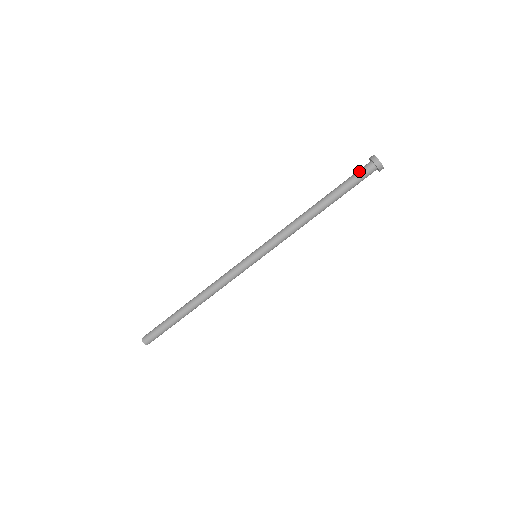
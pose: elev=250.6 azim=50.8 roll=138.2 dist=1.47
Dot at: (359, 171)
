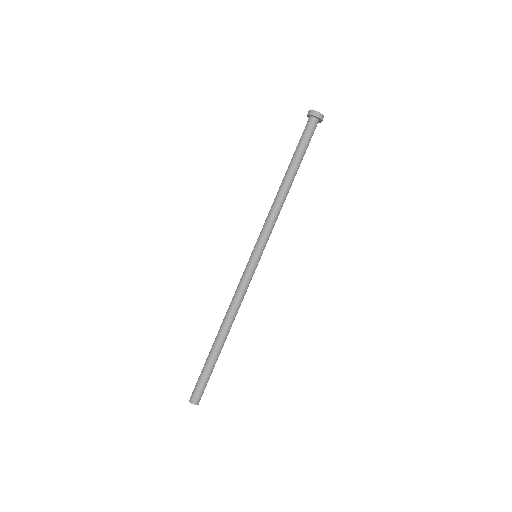
Dot at: (304, 130)
